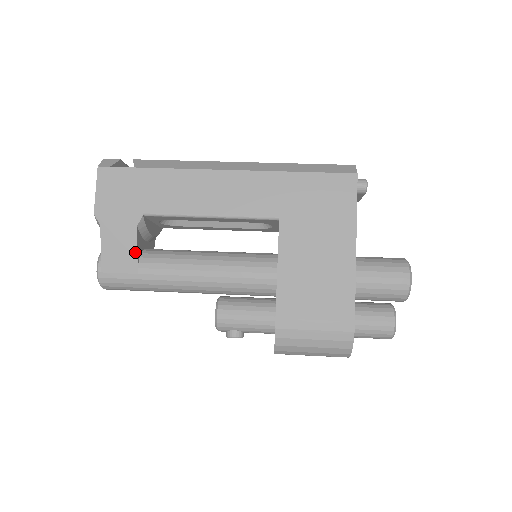
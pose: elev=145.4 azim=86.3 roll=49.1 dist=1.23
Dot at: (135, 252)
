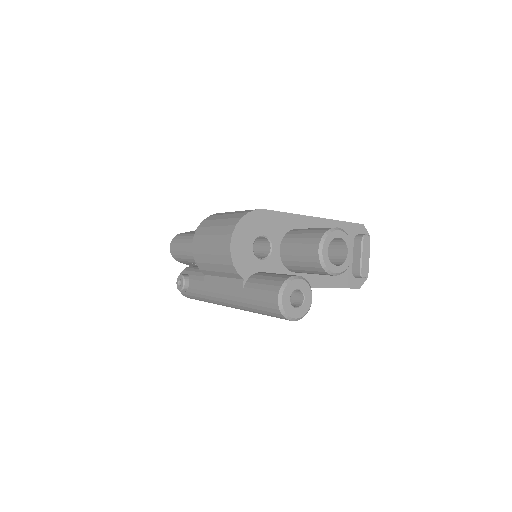
Dot at: occluded
